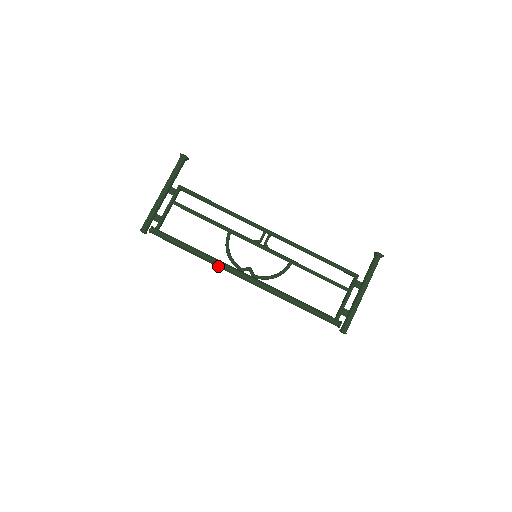
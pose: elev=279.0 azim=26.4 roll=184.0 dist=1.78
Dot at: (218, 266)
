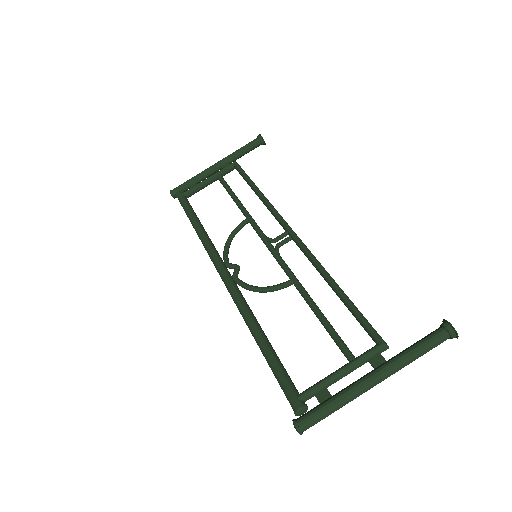
Dot at: (206, 249)
